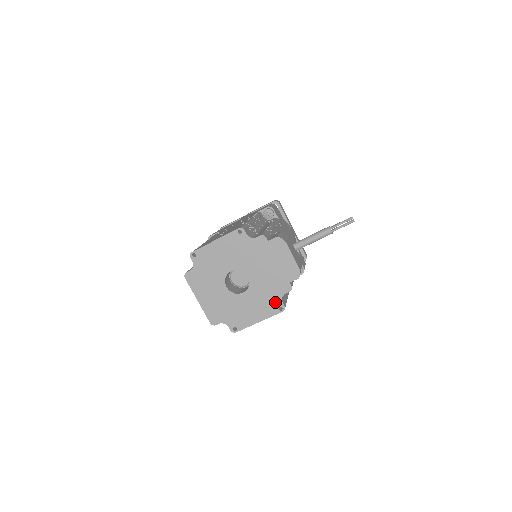
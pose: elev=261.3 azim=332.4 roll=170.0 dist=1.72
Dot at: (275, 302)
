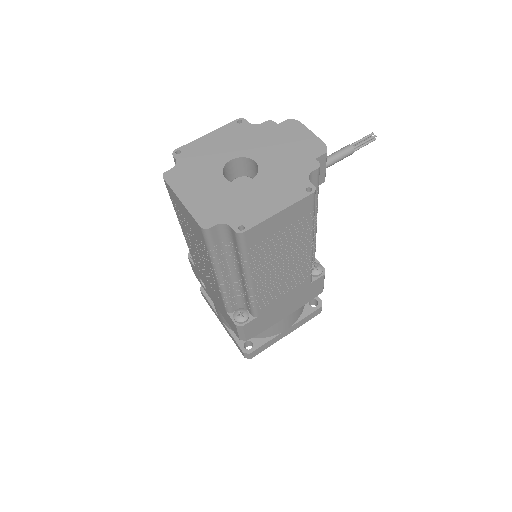
Dot at: (299, 183)
